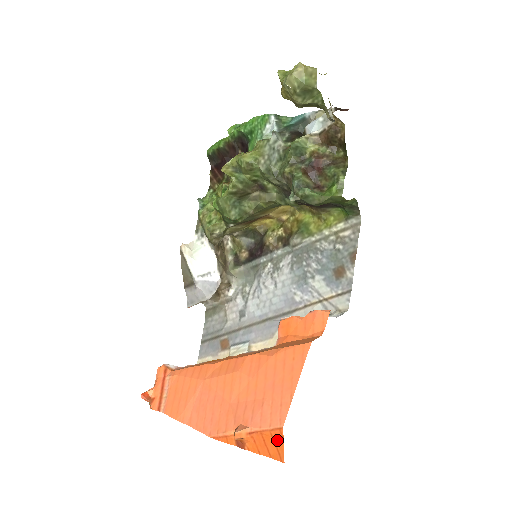
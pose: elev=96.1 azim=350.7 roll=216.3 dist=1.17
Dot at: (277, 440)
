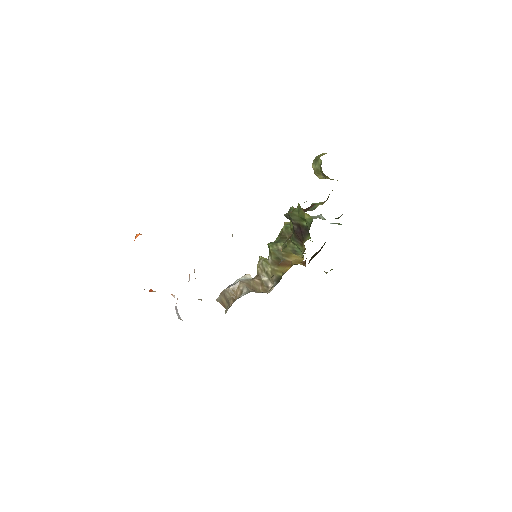
Dot at: occluded
